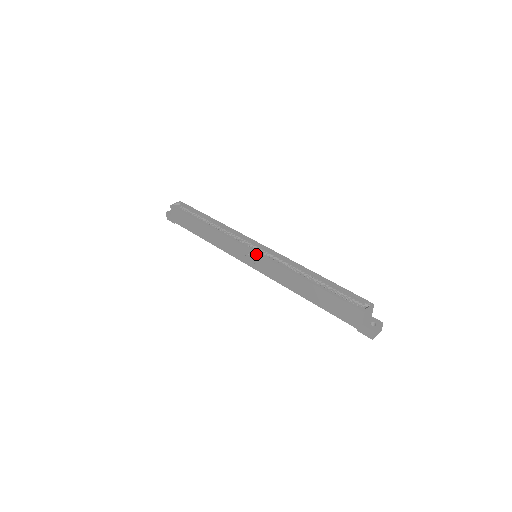
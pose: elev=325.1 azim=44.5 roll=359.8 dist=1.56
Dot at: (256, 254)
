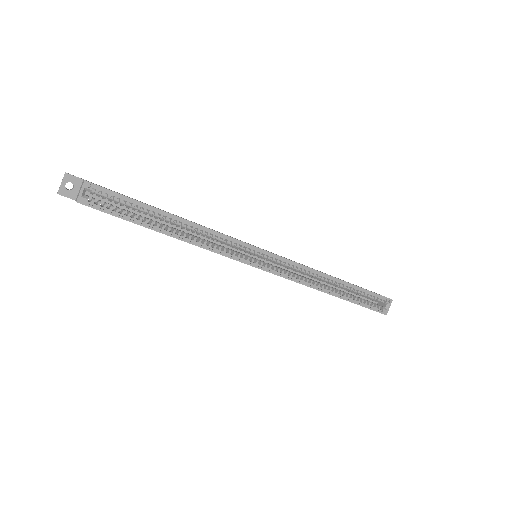
Dot at: occluded
